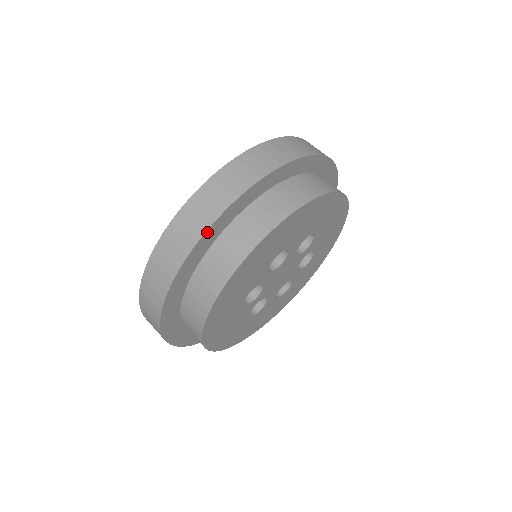
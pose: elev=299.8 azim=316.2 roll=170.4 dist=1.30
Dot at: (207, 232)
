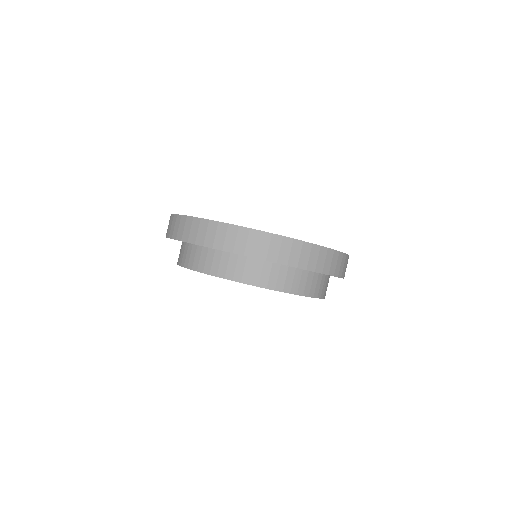
Dot at: (196, 244)
